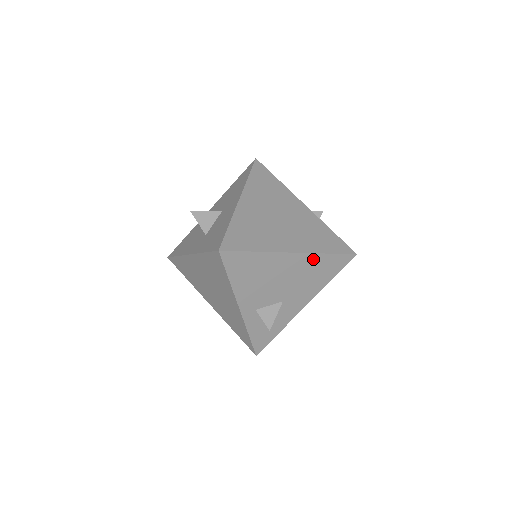
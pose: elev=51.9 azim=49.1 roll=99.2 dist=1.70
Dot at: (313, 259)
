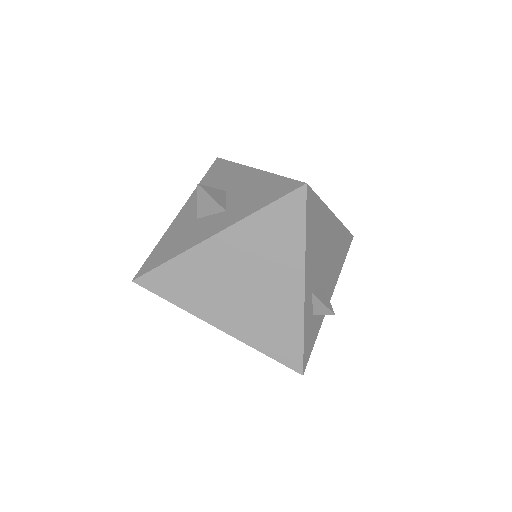
Dot at: (340, 230)
